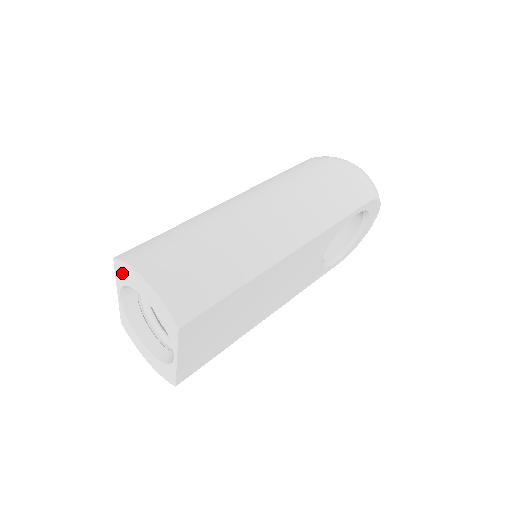
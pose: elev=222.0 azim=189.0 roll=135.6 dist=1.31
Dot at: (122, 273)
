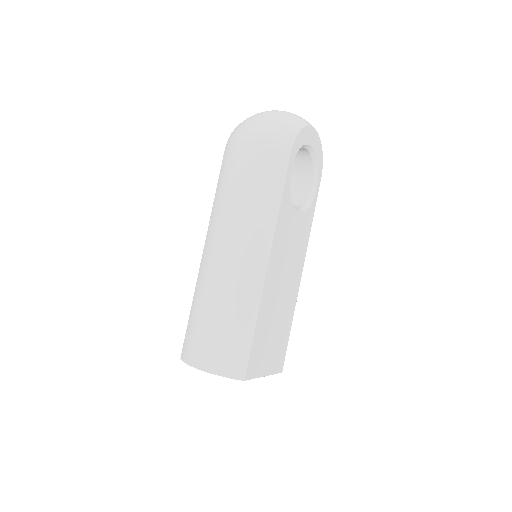
Dot at: occluded
